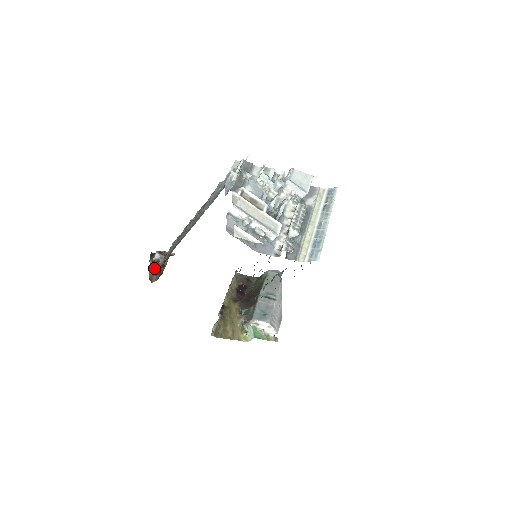
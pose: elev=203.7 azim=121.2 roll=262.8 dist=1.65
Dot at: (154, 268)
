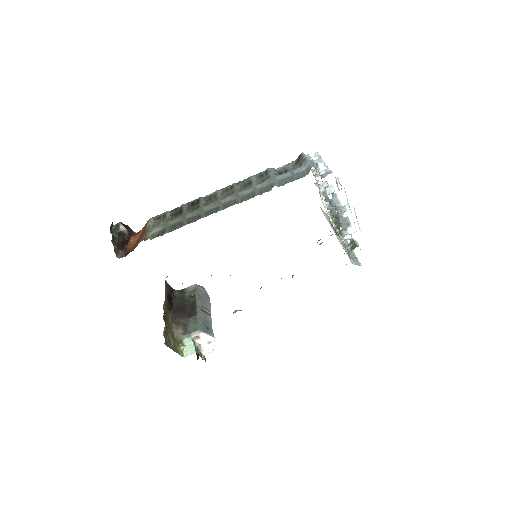
Dot at: (118, 241)
